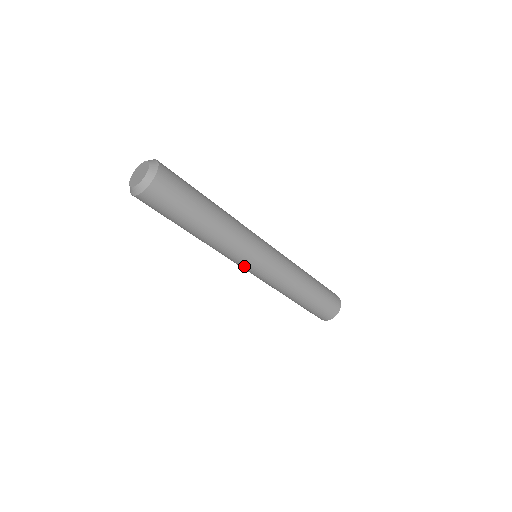
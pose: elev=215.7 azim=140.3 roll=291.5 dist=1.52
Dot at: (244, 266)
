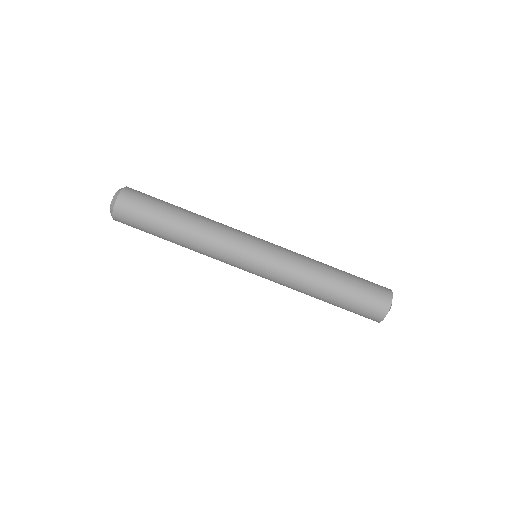
Dot at: (240, 262)
